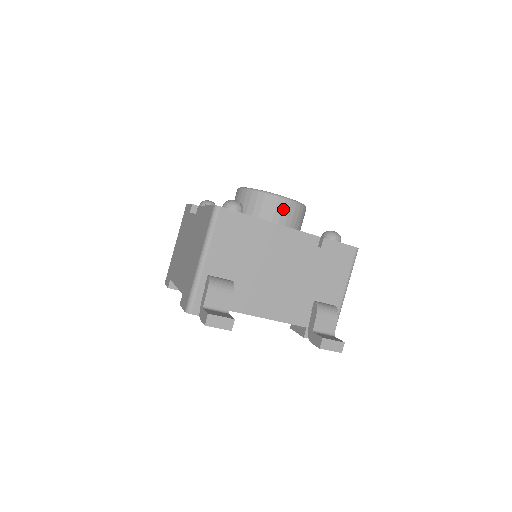
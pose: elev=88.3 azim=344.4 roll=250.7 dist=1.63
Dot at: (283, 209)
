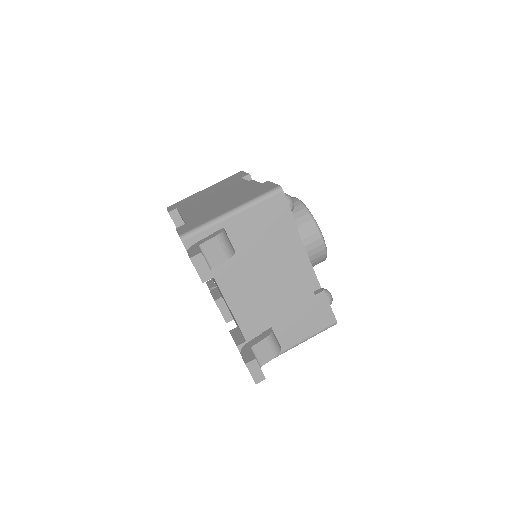
Dot at: (313, 242)
